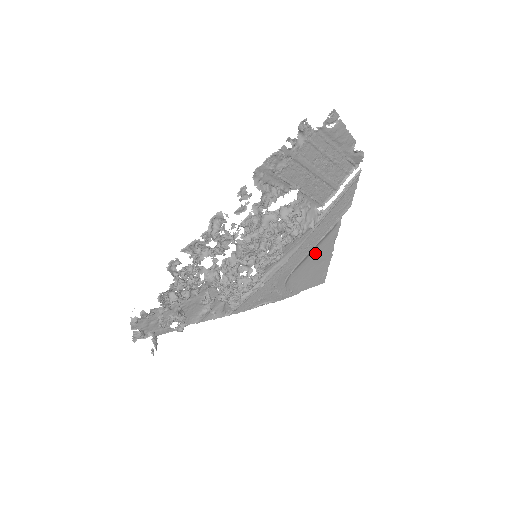
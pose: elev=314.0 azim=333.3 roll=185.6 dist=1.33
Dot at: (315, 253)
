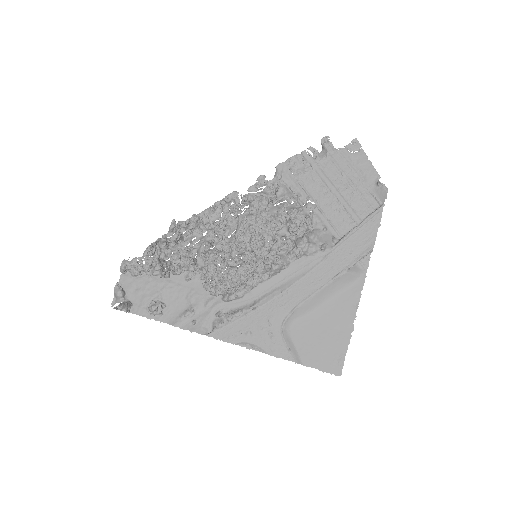
Dot at: (329, 308)
